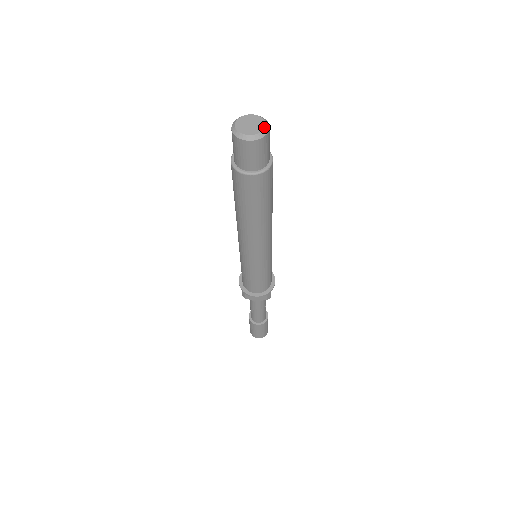
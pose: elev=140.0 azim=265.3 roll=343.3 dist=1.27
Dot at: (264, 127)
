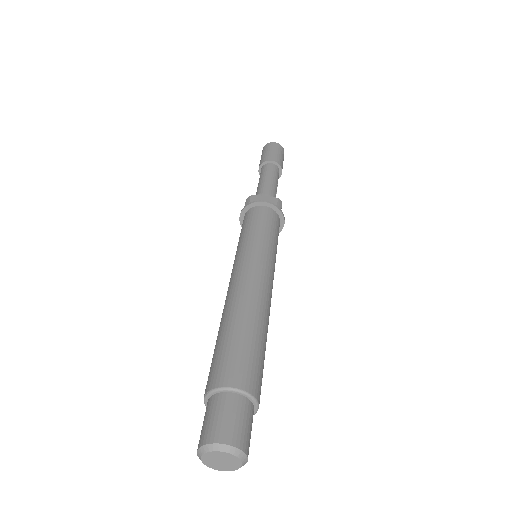
Dot at: (240, 467)
